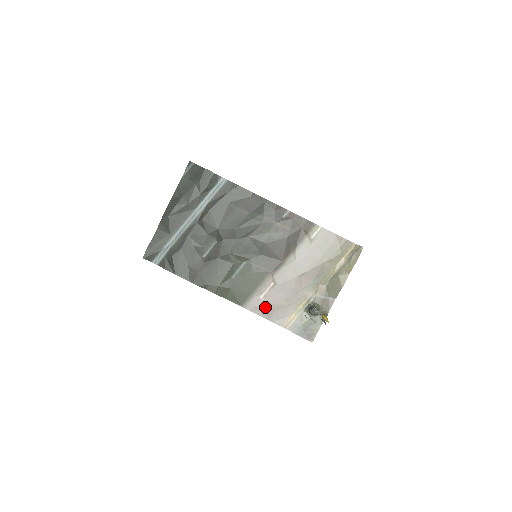
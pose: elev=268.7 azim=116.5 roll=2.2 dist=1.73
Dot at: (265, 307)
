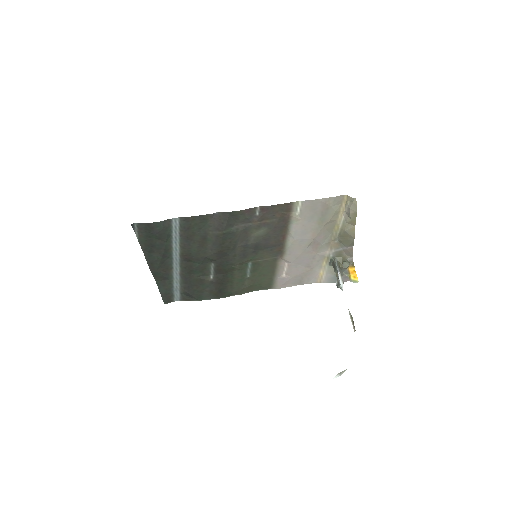
Dot at: (292, 280)
